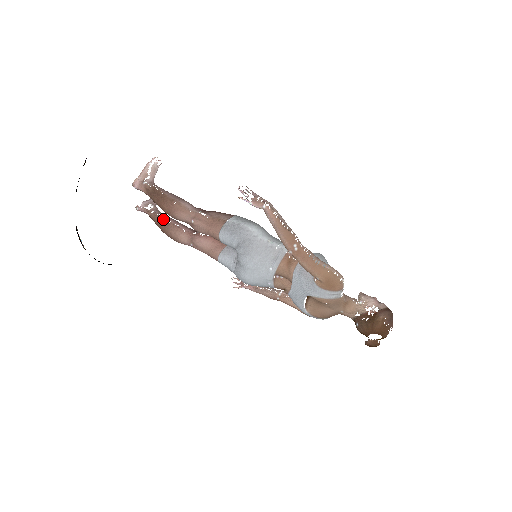
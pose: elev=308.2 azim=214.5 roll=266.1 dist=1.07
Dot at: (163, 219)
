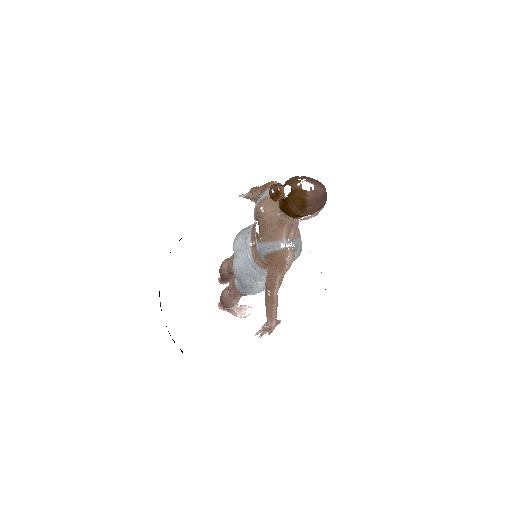
Dot at: occluded
